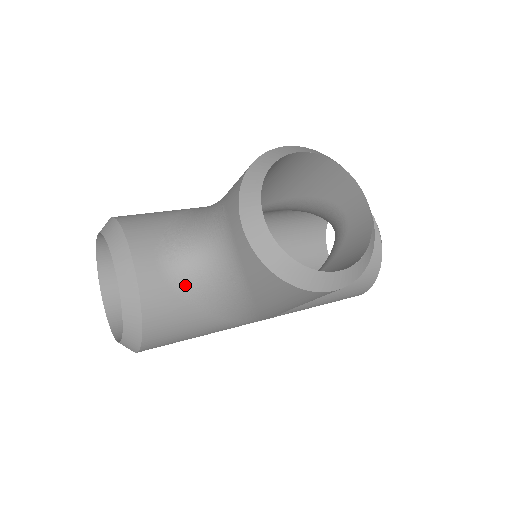
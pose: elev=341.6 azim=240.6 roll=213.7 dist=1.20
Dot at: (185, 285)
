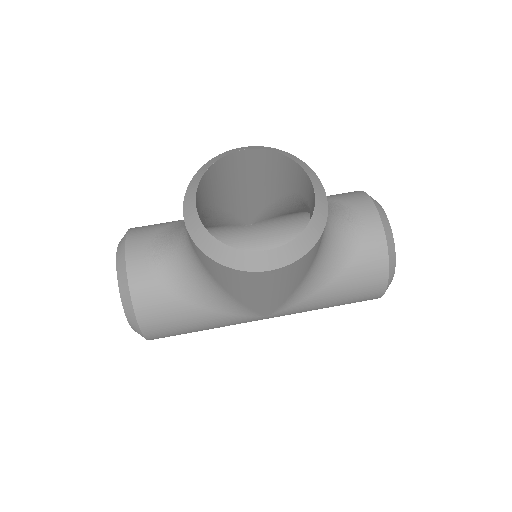
Dot at: (167, 277)
